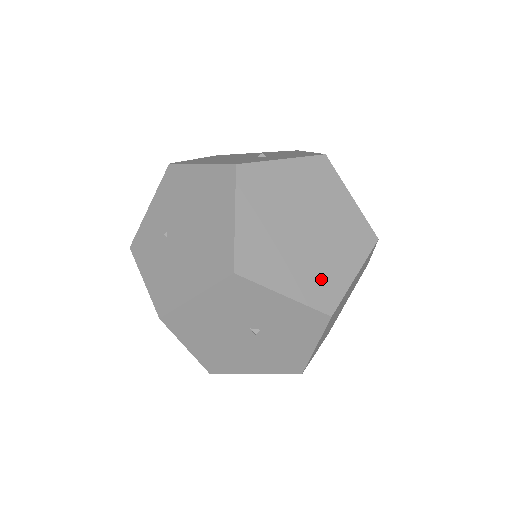
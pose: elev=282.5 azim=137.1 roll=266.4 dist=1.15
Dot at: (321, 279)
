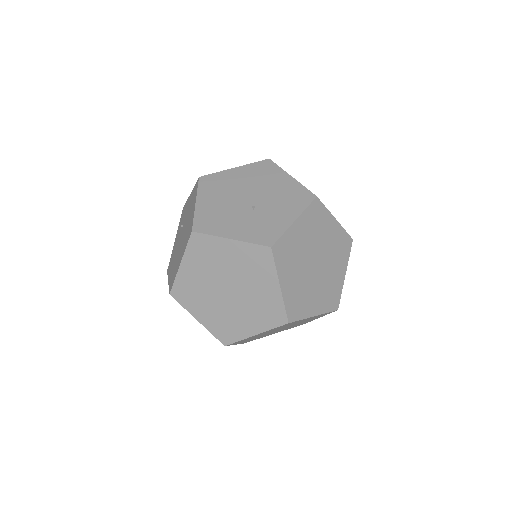
Dot at: (227, 324)
